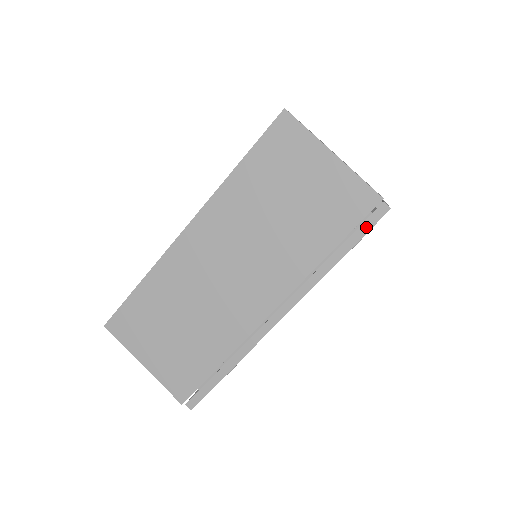
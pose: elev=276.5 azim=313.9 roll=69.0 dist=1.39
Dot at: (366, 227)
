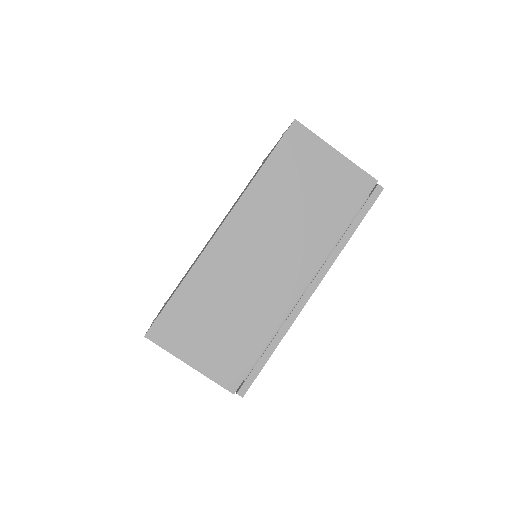
Dot at: (369, 205)
